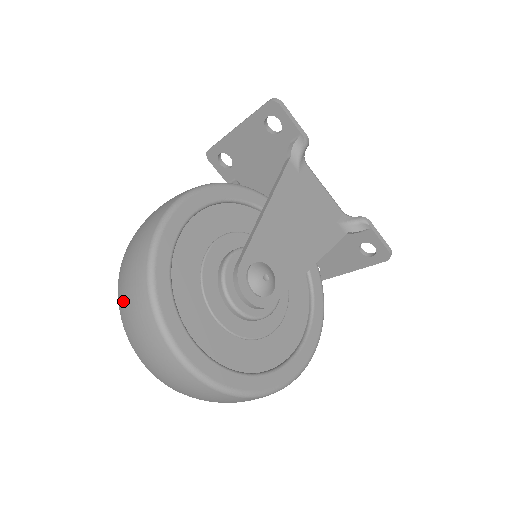
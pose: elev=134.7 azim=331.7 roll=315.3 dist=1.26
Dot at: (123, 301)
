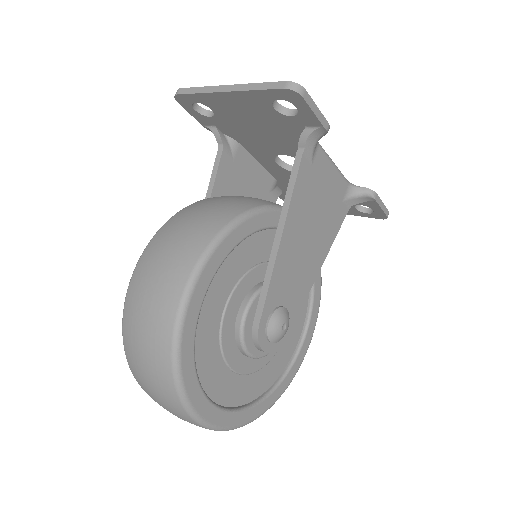
Dot at: (140, 379)
